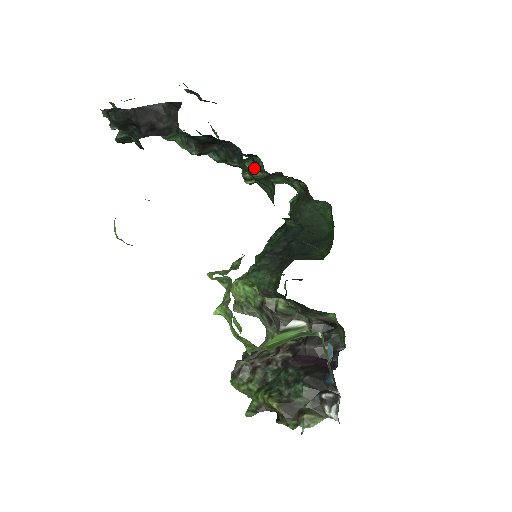
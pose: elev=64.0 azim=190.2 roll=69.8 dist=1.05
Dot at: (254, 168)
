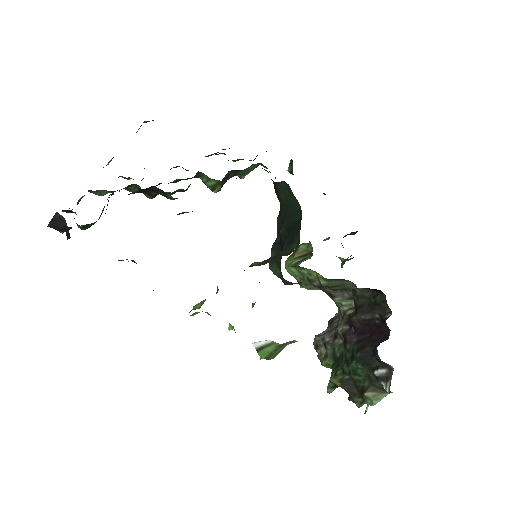
Dot at: (209, 178)
